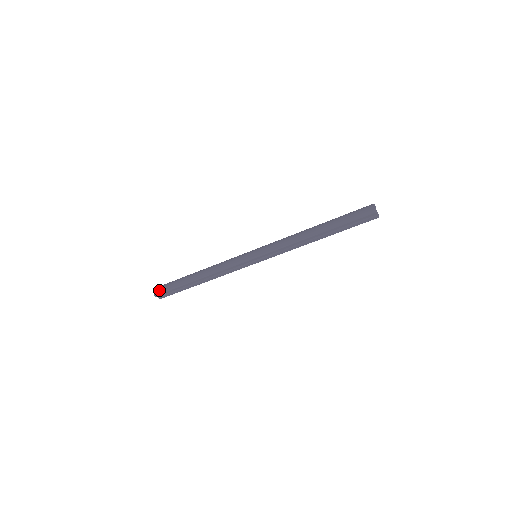
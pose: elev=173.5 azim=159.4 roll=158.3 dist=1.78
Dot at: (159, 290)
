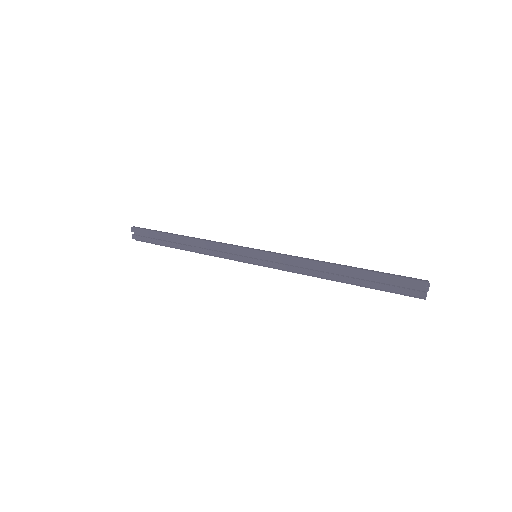
Dot at: occluded
